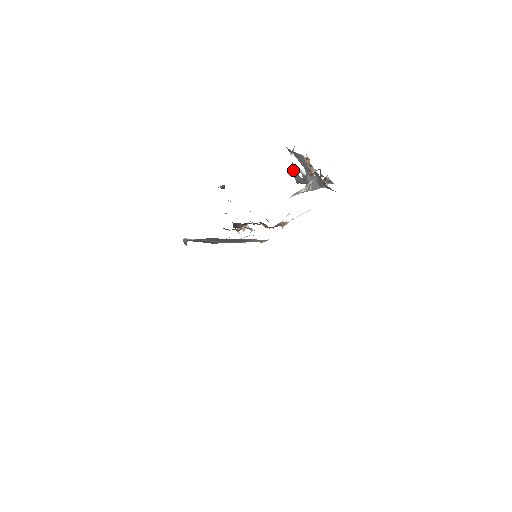
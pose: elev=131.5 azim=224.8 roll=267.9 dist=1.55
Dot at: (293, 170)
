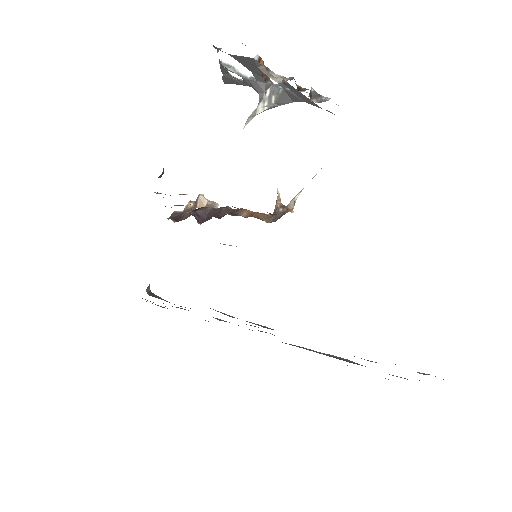
Dot at: occluded
